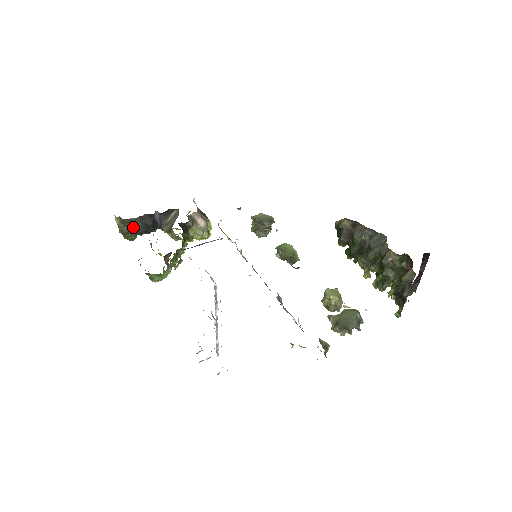
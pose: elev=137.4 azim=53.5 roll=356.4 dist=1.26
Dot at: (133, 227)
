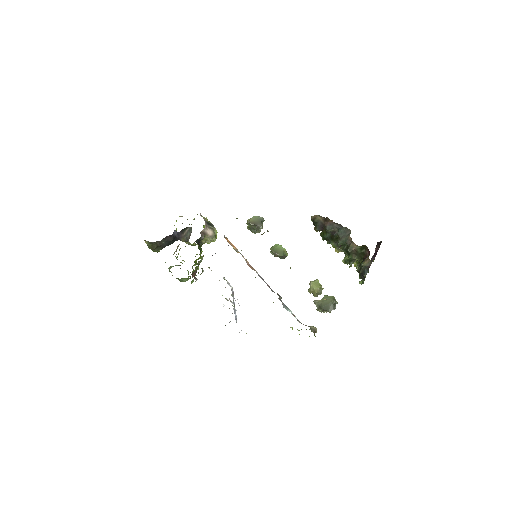
Dot at: (159, 245)
